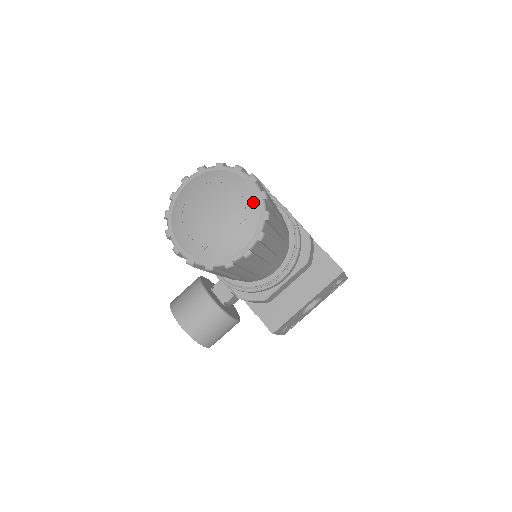
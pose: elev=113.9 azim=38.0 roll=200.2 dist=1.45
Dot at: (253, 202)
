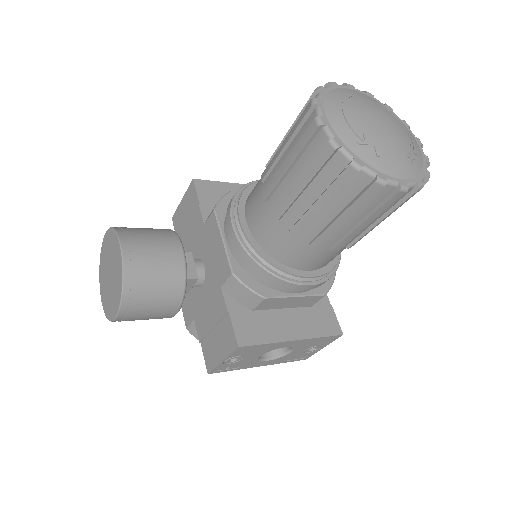
Dot at: (420, 155)
